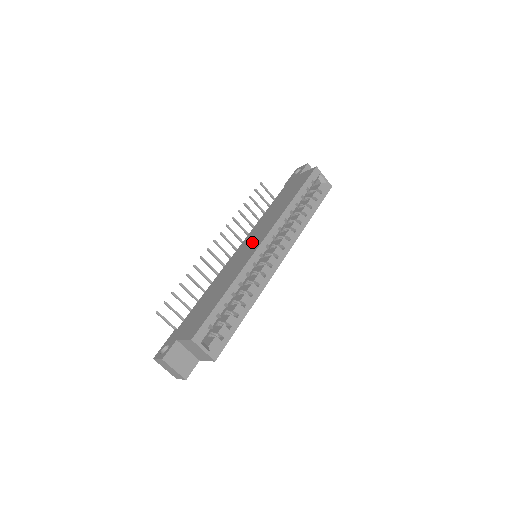
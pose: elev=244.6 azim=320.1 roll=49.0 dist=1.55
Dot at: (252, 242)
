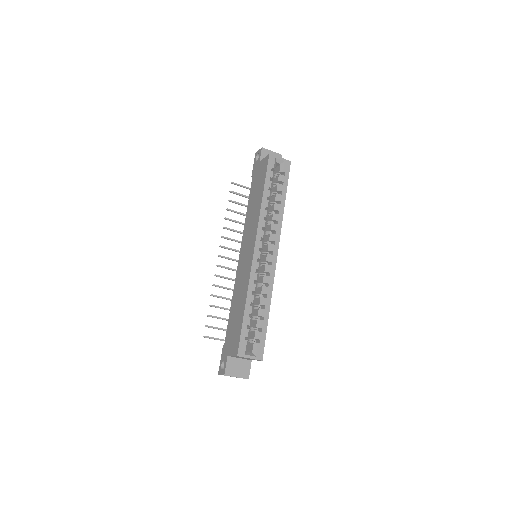
Dot at: (247, 249)
